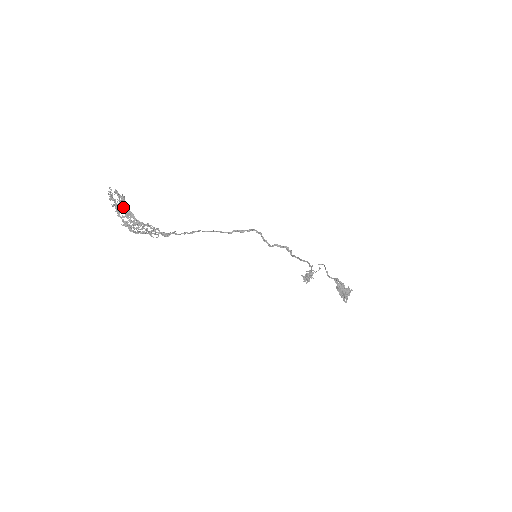
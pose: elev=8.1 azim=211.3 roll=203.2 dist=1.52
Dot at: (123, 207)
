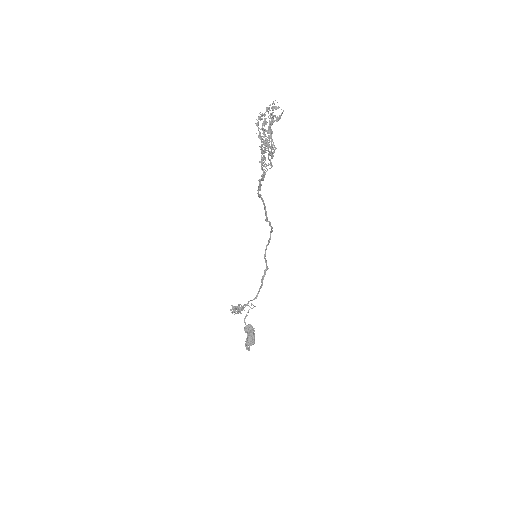
Dot at: (270, 123)
